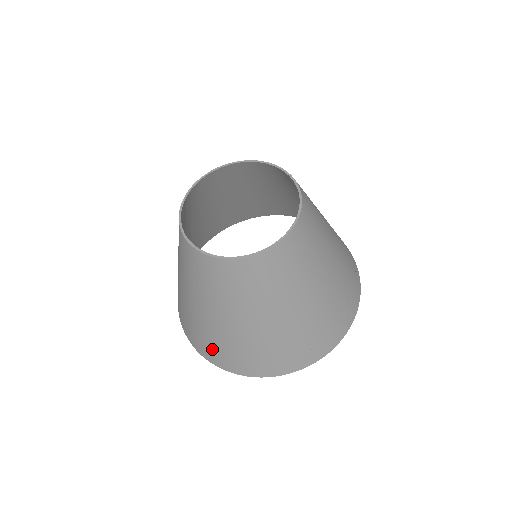
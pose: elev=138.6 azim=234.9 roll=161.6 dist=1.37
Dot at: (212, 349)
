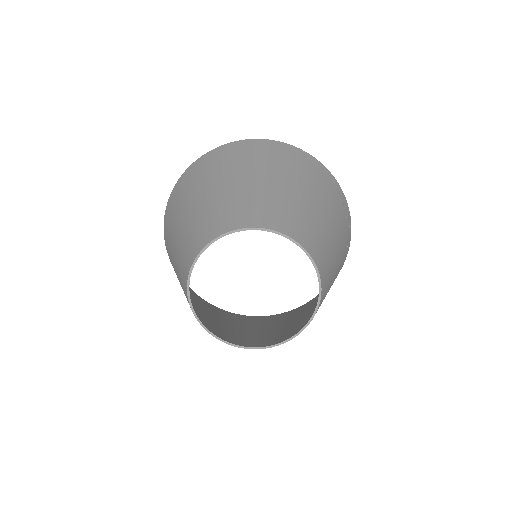
Dot at: occluded
